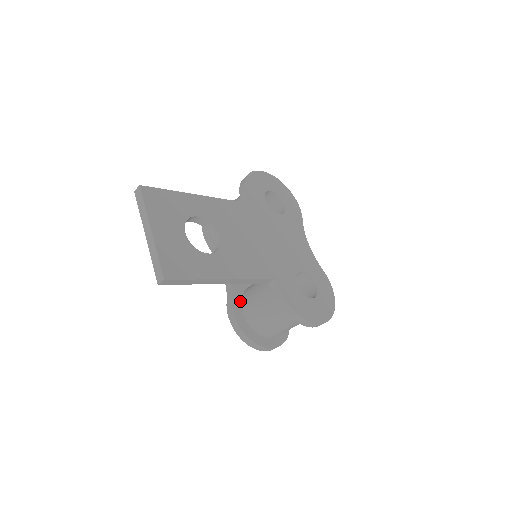
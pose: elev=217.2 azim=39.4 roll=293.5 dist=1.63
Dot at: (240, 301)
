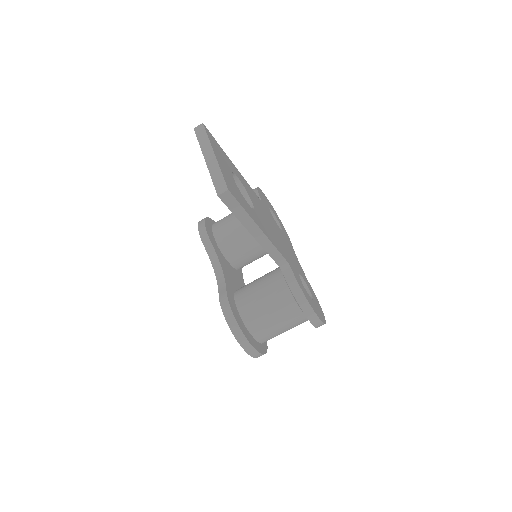
Dot at: (232, 297)
